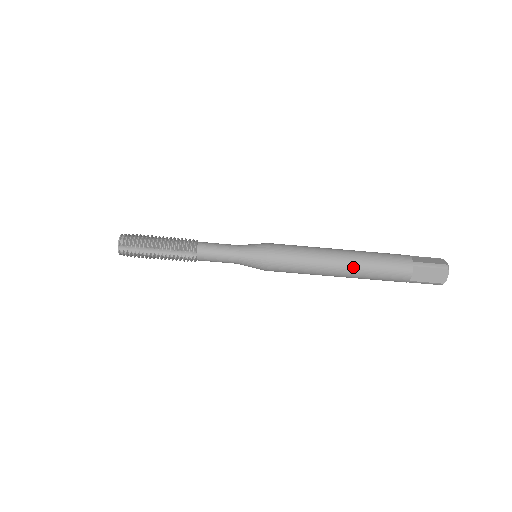
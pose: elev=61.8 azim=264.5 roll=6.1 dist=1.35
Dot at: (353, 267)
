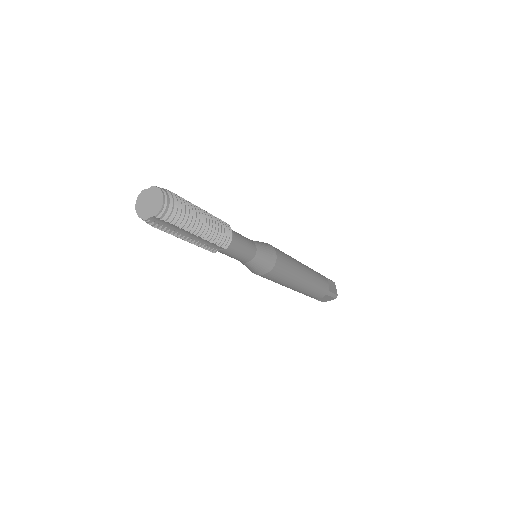
Dot at: (303, 289)
